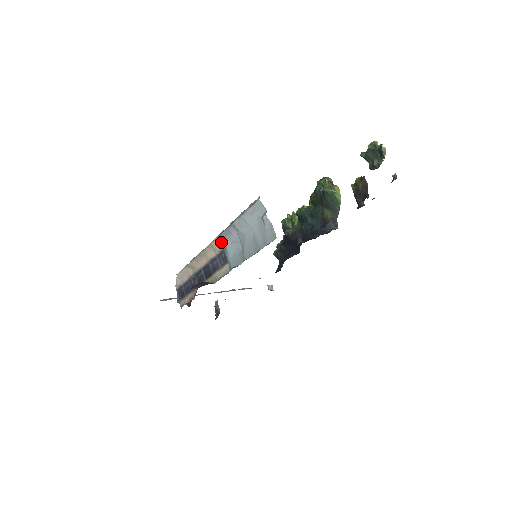
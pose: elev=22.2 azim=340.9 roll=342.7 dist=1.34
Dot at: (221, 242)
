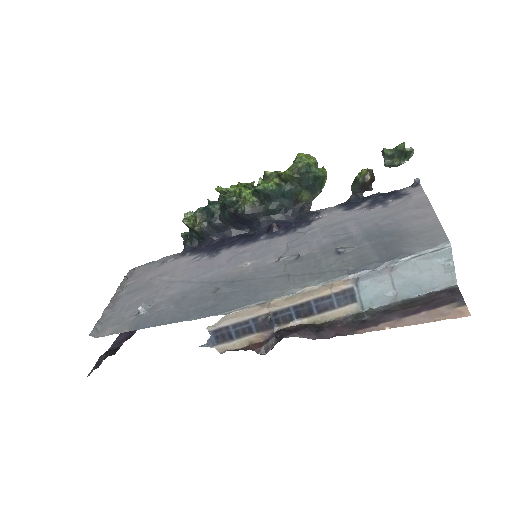
Dot at: (353, 281)
